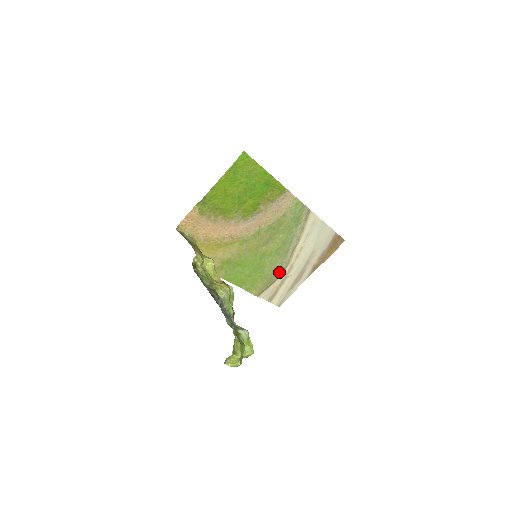
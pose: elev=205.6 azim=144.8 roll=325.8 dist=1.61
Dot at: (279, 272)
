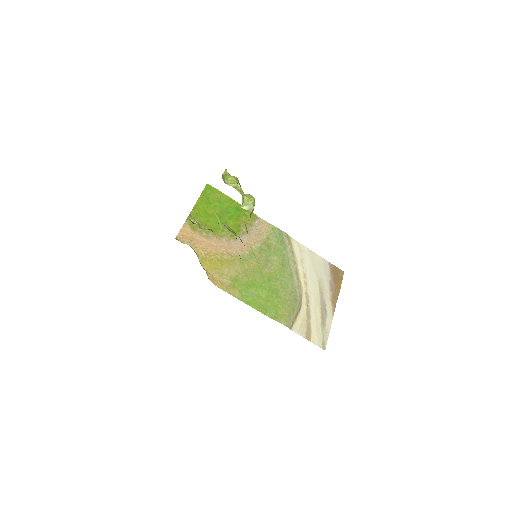
Dot at: (297, 298)
